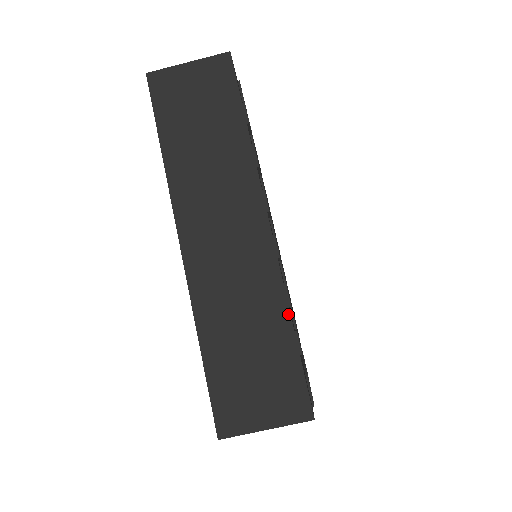
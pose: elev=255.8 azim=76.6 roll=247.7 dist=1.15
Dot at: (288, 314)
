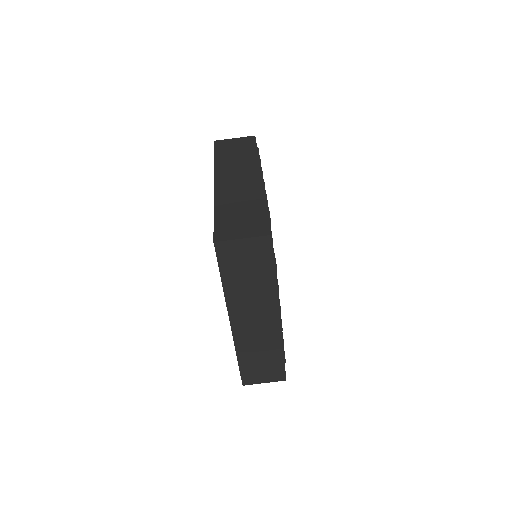
Dot at: (265, 201)
